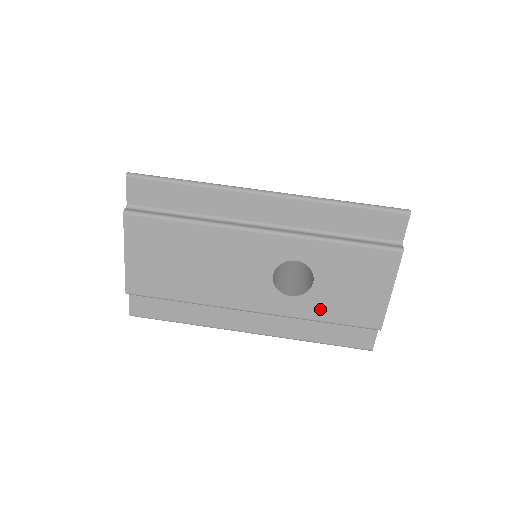
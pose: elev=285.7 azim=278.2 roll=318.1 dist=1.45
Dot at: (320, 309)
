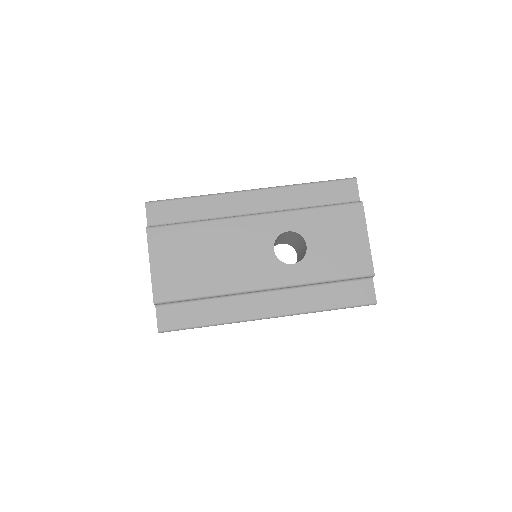
Dot at: (320, 269)
